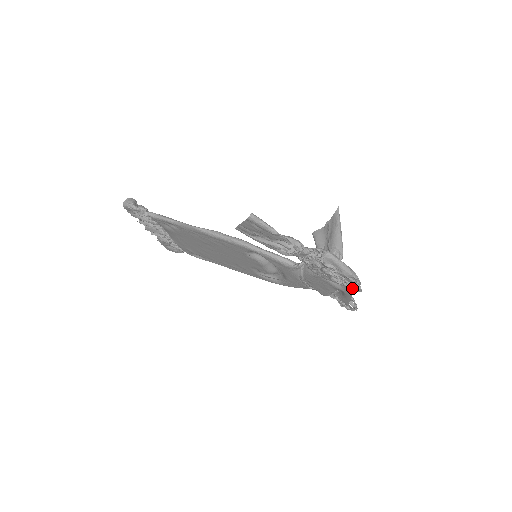
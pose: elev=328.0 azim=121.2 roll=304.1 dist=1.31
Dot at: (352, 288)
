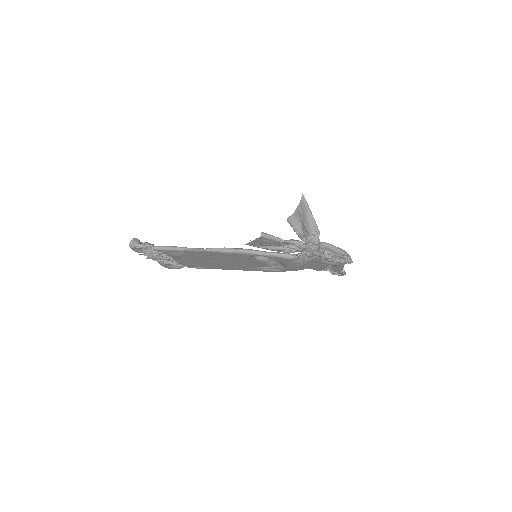
Dot at: (344, 262)
